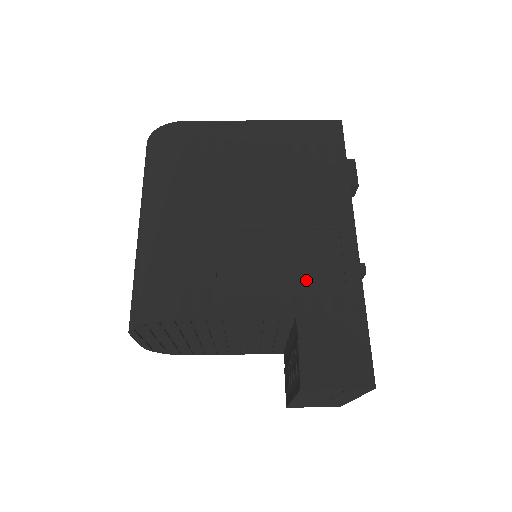
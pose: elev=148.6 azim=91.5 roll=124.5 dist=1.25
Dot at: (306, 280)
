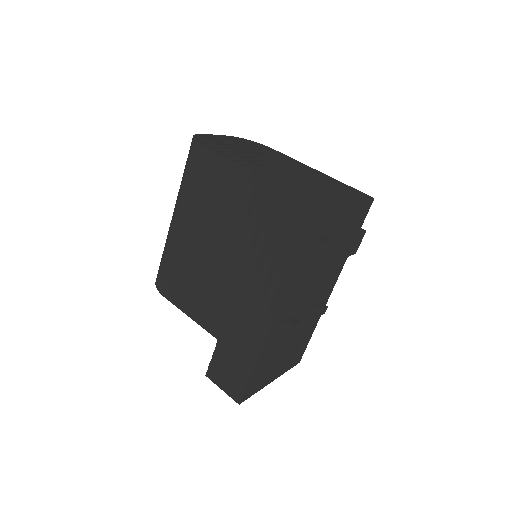
Dot at: (232, 323)
